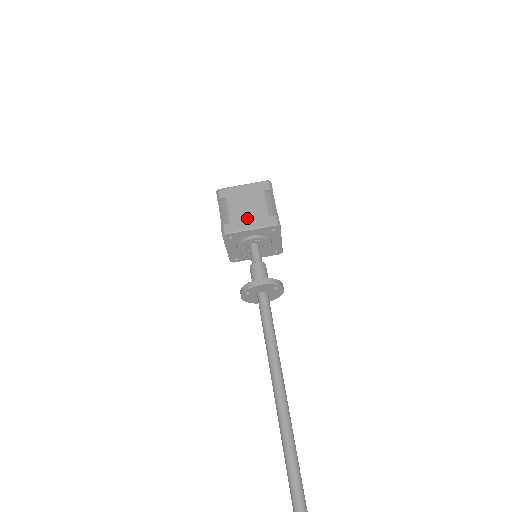
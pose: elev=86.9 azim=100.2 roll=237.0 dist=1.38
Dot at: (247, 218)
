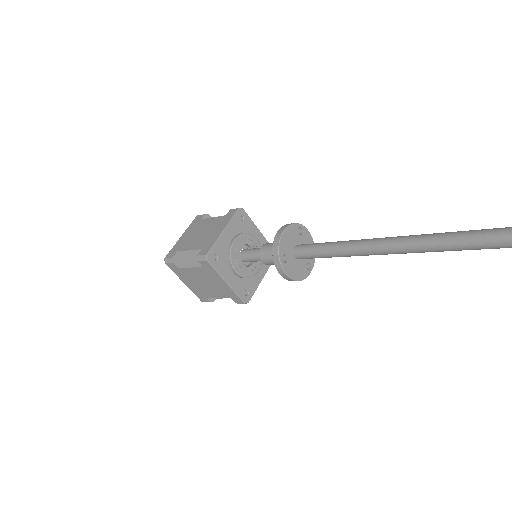
Dot at: (211, 233)
